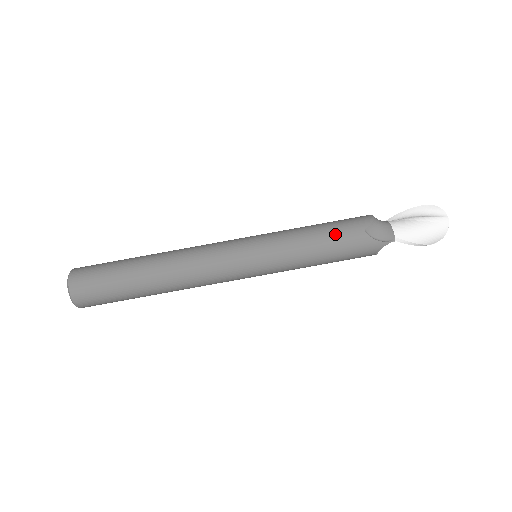
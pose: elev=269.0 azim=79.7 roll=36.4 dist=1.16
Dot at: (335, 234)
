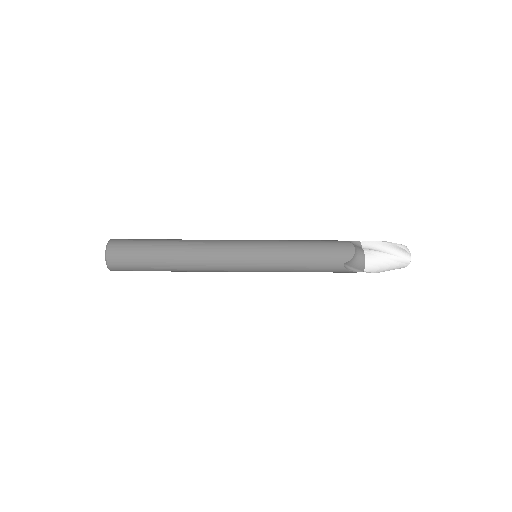
Dot at: (320, 263)
